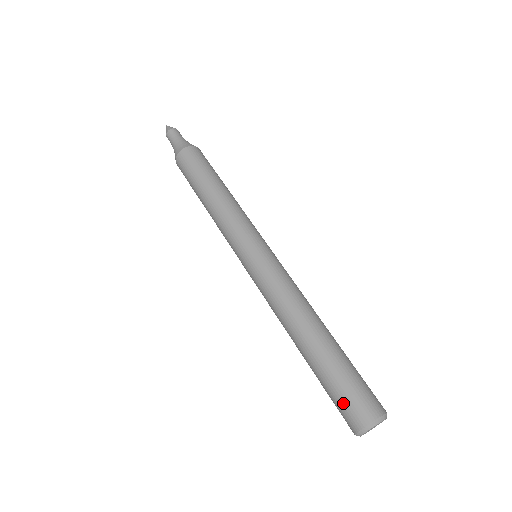
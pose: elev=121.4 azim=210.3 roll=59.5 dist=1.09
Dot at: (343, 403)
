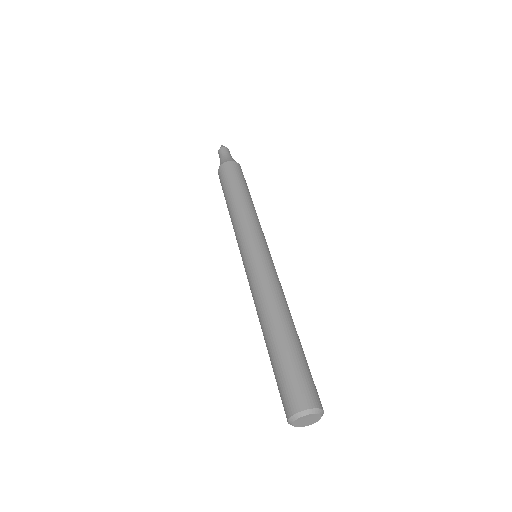
Dot at: (281, 397)
